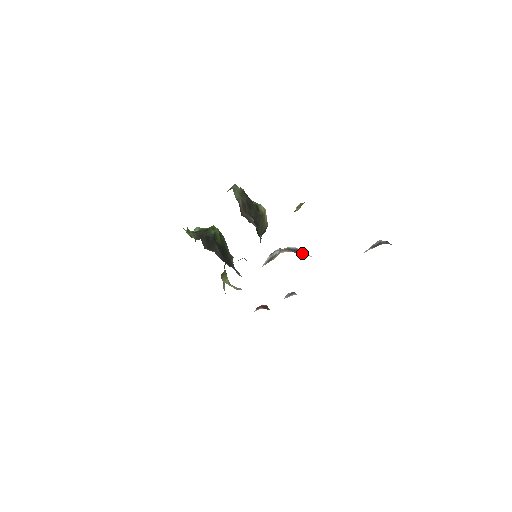
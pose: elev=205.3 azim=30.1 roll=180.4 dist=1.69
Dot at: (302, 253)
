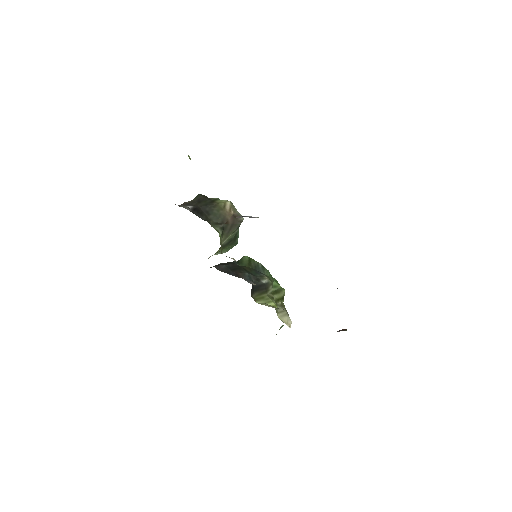
Dot at: (251, 217)
